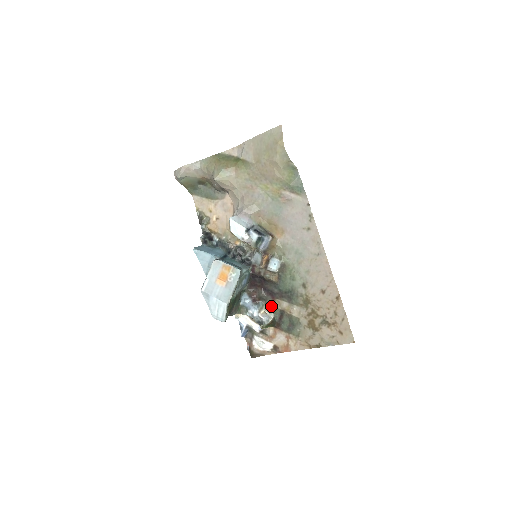
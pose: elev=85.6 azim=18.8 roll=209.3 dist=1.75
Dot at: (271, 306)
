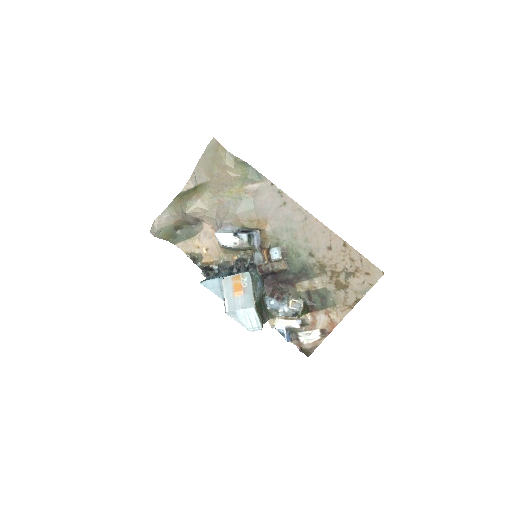
Dot at: (295, 294)
